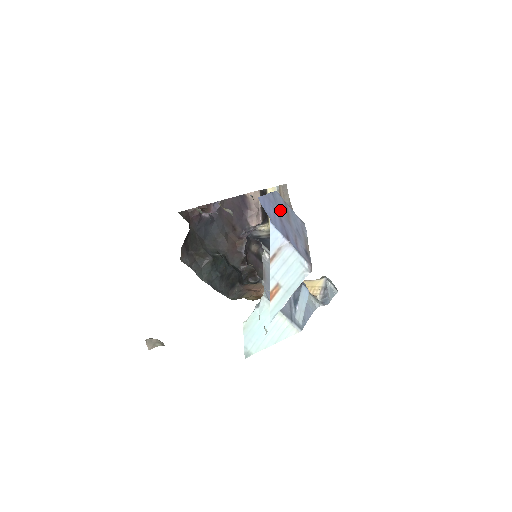
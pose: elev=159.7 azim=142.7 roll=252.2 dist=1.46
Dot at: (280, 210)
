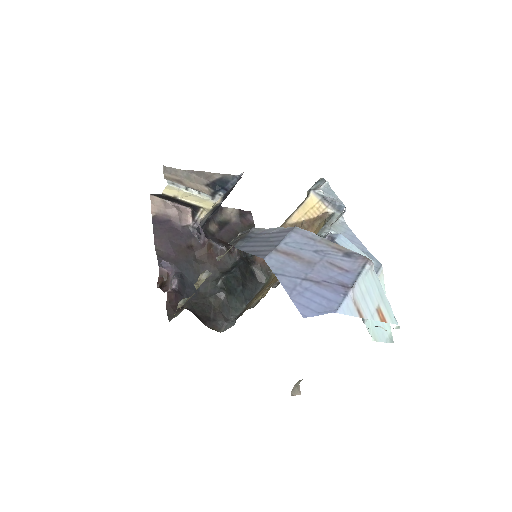
Dot at: (298, 273)
